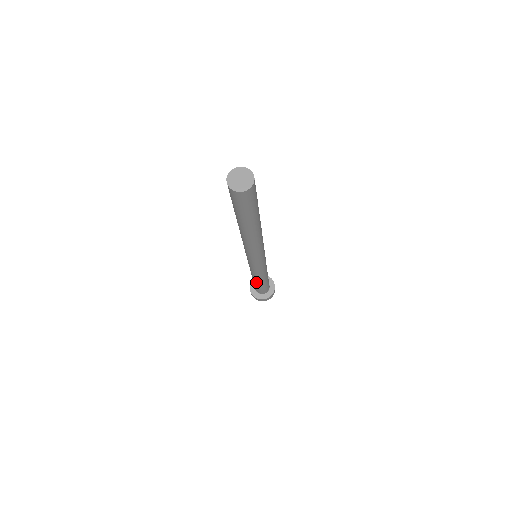
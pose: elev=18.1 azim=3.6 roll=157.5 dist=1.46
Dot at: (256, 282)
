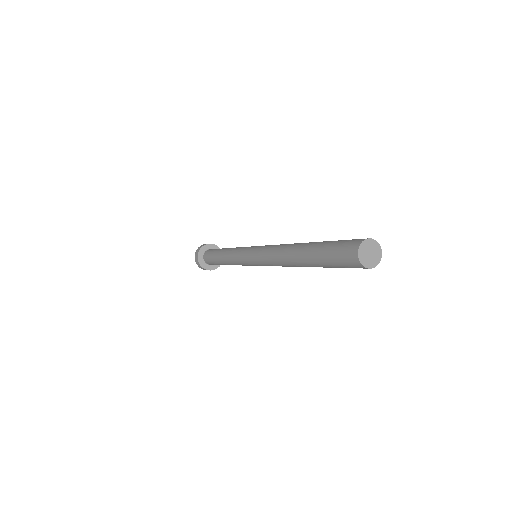
Dot at: (225, 264)
